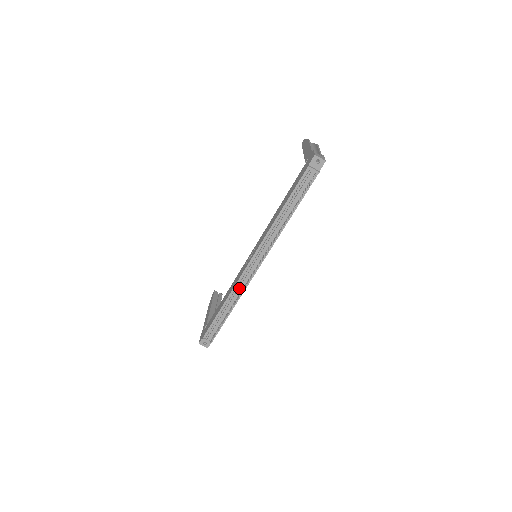
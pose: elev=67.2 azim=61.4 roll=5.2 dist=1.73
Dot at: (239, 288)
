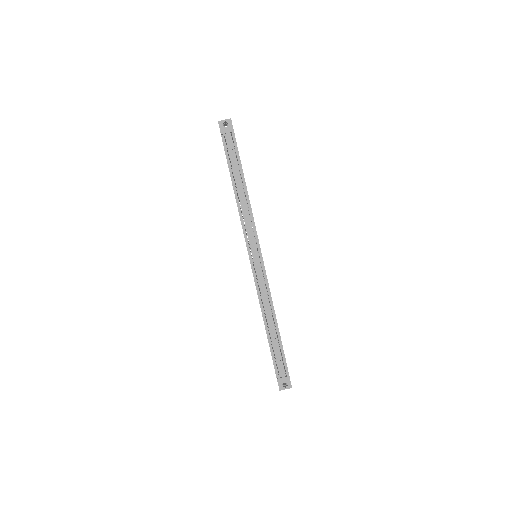
Dot at: (263, 294)
